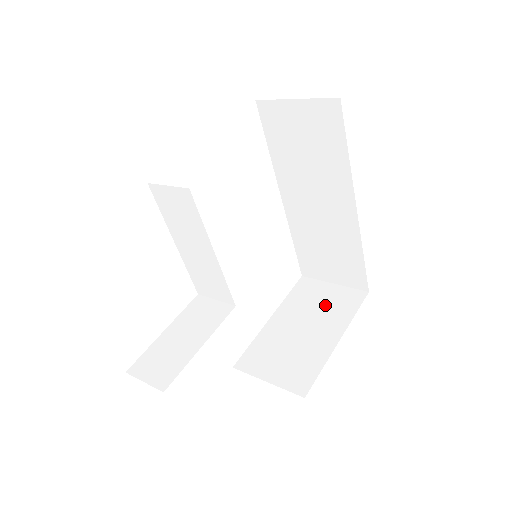
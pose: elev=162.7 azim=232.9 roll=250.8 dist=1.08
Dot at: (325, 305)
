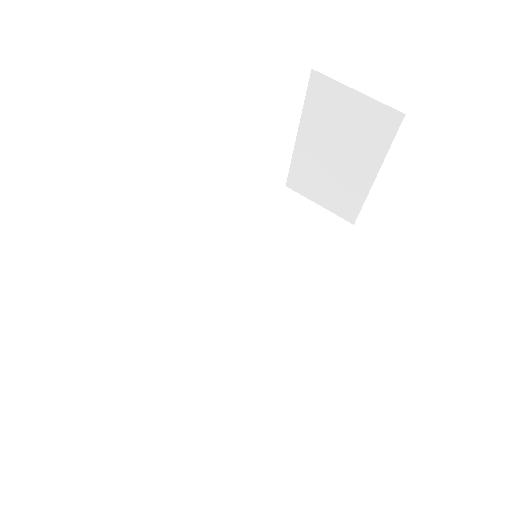
Dot at: (352, 128)
